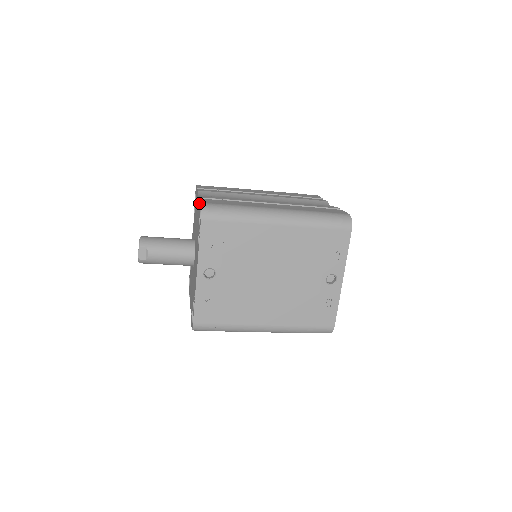
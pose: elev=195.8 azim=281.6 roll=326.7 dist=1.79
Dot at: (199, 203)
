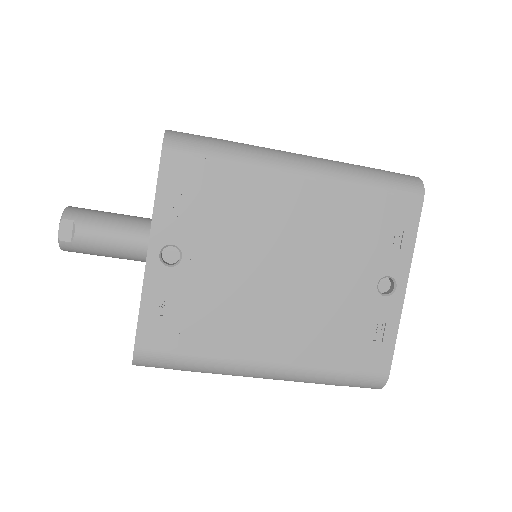
Dot at: occluded
